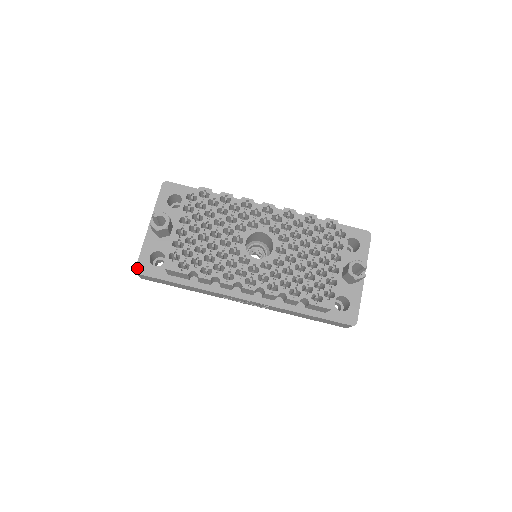
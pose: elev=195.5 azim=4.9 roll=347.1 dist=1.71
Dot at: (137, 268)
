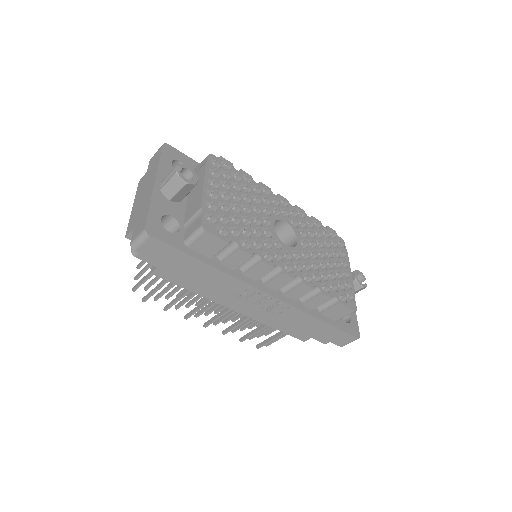
Dot at: (147, 228)
